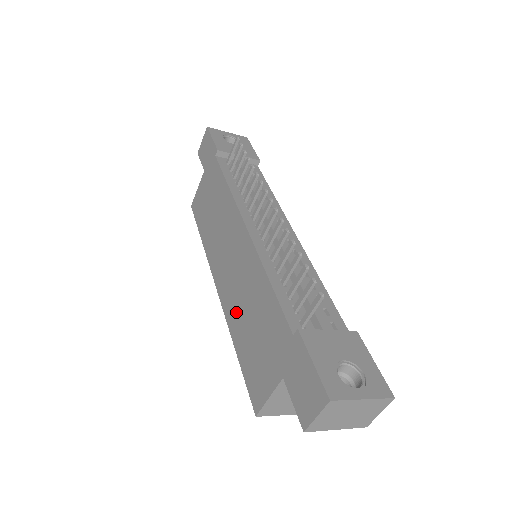
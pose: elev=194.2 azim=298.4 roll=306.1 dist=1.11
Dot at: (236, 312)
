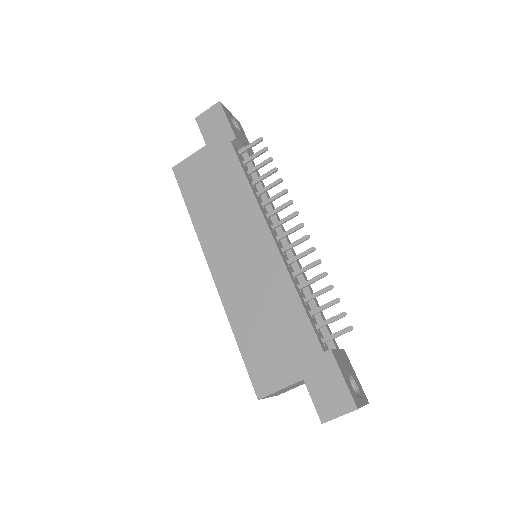
Dot at: (243, 306)
